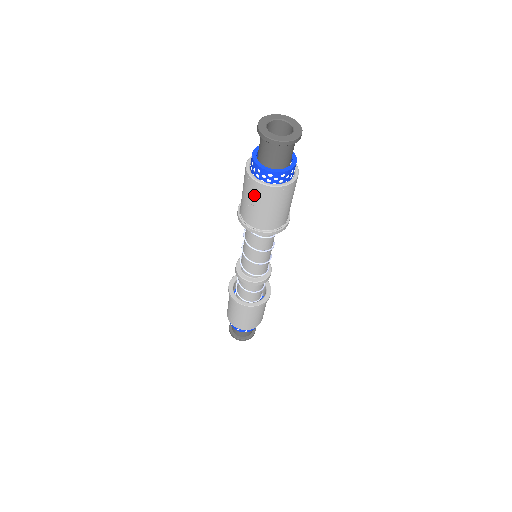
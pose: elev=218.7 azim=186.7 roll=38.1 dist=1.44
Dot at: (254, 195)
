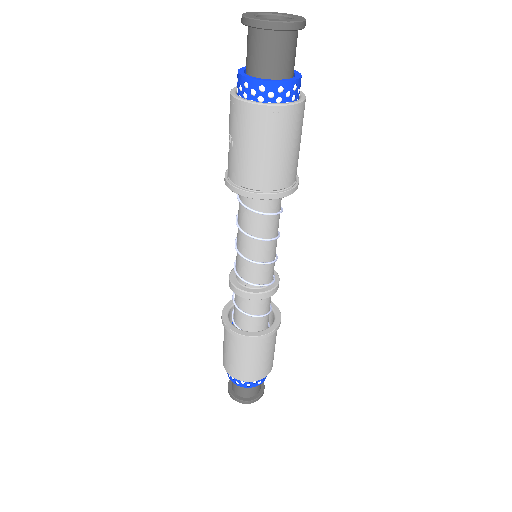
Dot at: (230, 121)
